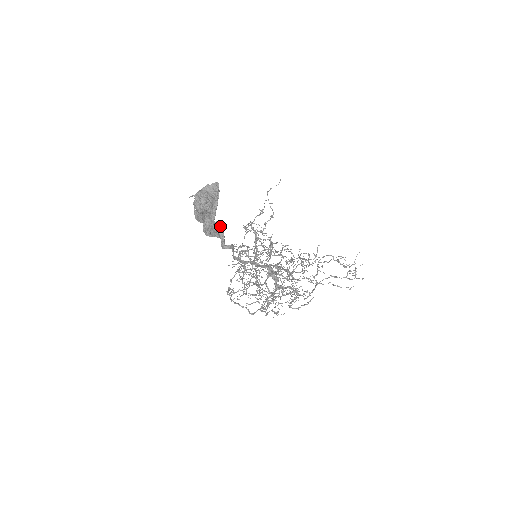
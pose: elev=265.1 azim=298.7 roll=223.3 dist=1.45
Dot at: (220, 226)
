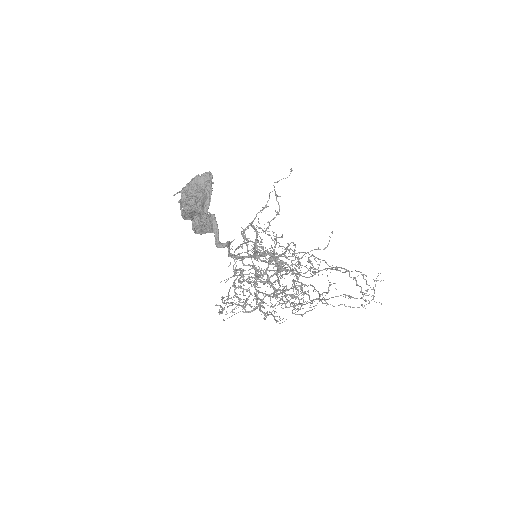
Dot at: (214, 218)
